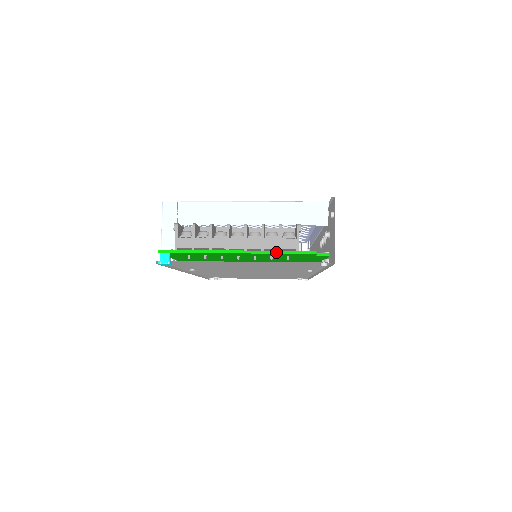
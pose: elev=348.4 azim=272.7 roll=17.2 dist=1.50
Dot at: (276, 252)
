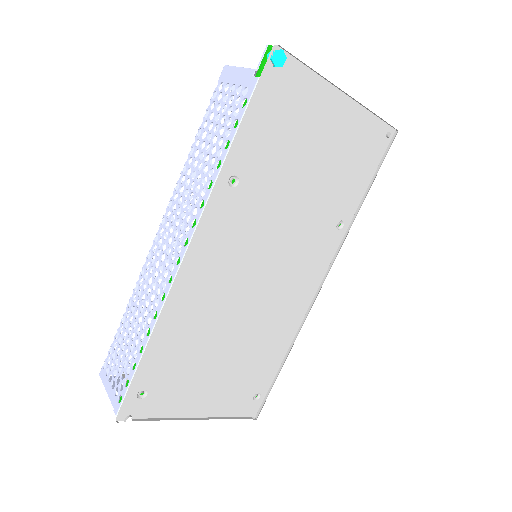
Dot at: occluded
